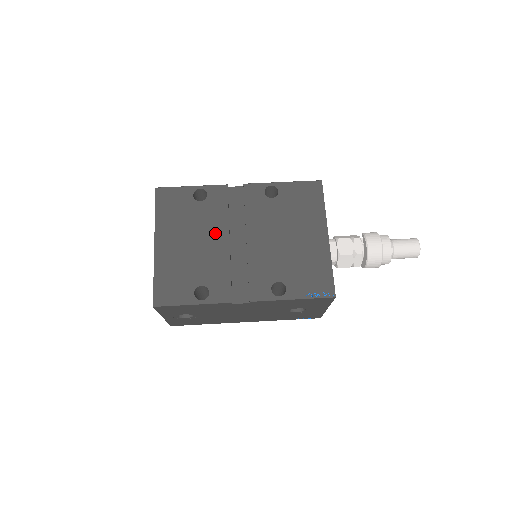
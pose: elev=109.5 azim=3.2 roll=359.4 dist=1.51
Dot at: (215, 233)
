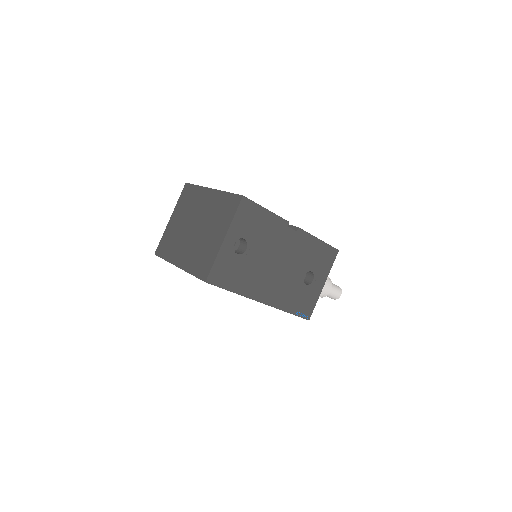
Dot at: occluded
